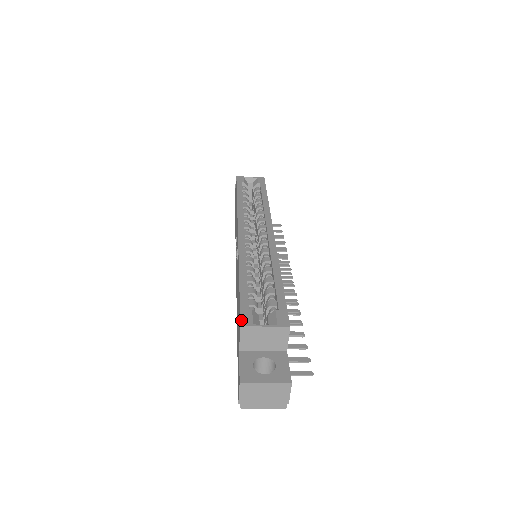
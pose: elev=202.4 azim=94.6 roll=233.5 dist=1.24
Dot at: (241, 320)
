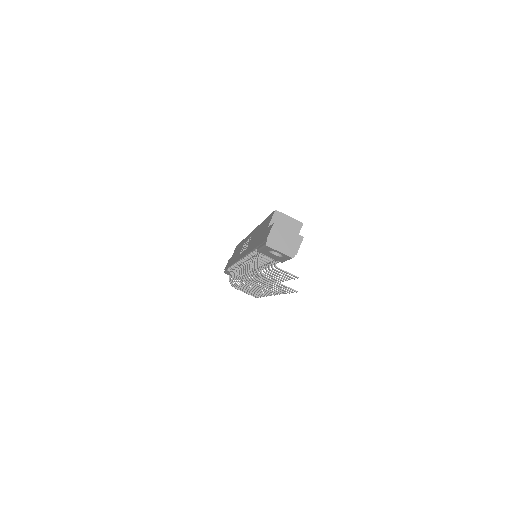
Dot at: (275, 211)
